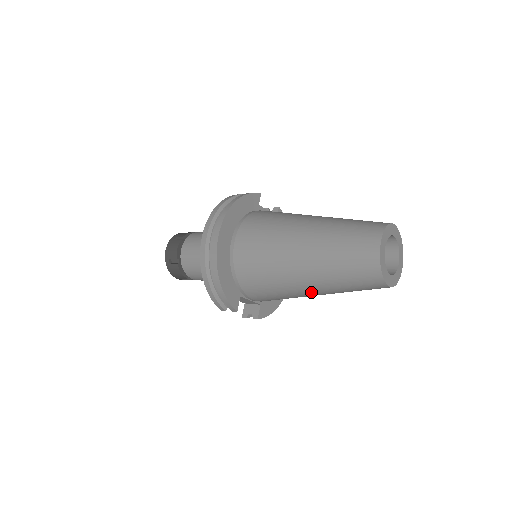
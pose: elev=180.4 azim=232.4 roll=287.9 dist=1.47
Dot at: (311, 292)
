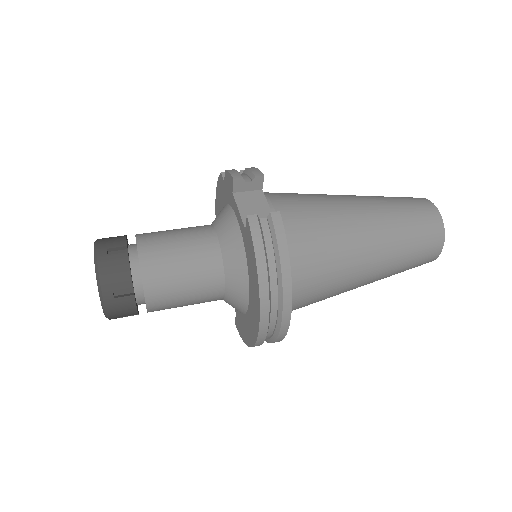
Dot at: occluded
